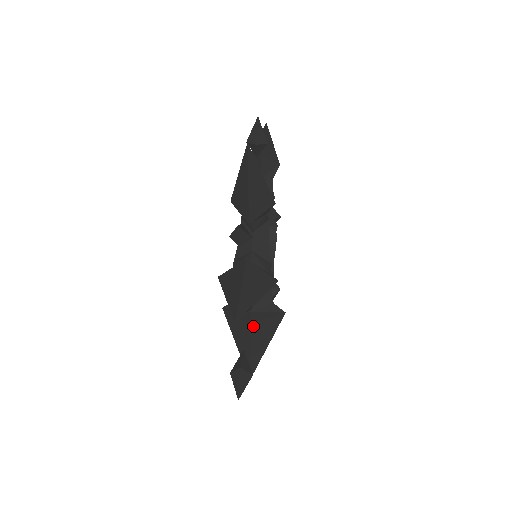
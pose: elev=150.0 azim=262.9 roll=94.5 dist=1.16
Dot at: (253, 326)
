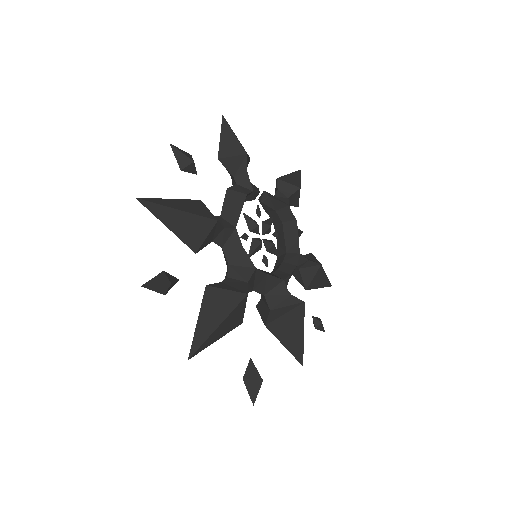
Dot at: (271, 325)
